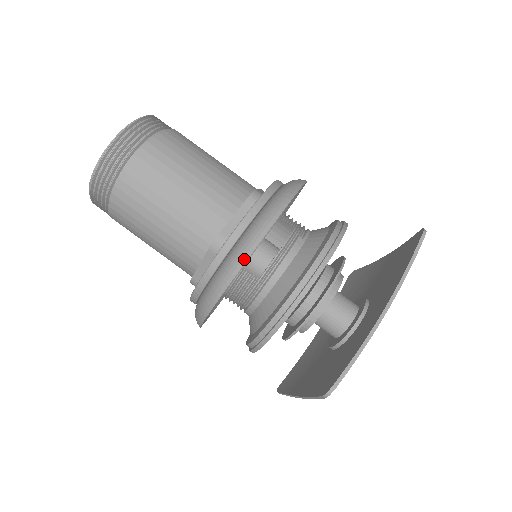
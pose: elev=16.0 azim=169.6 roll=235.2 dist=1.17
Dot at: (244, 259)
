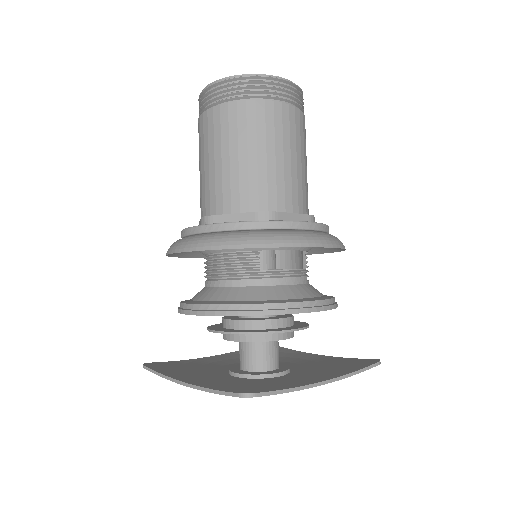
Dot at: (286, 244)
